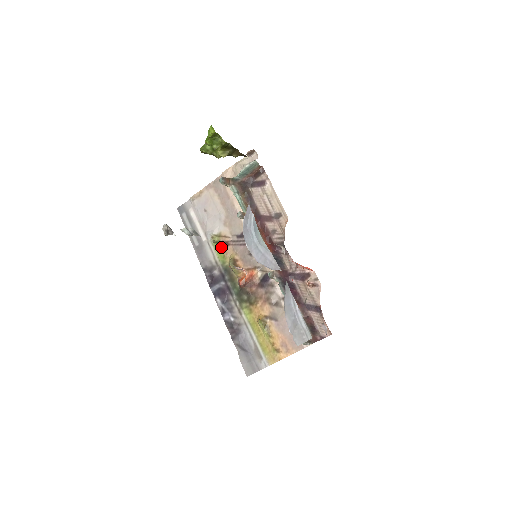
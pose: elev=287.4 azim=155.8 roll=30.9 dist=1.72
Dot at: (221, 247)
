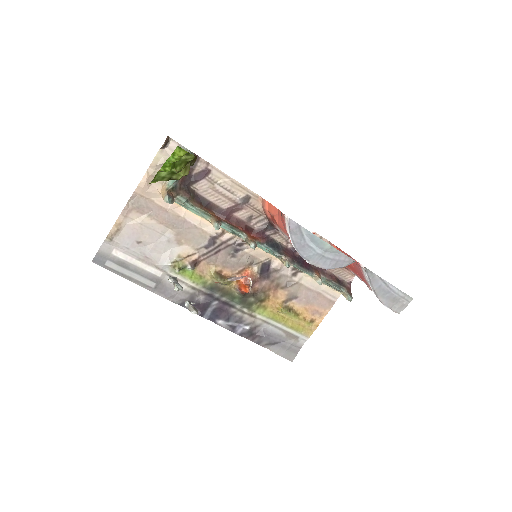
Dot at: (192, 270)
